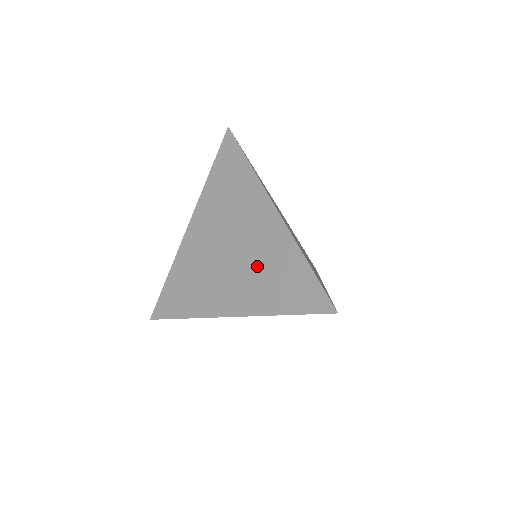
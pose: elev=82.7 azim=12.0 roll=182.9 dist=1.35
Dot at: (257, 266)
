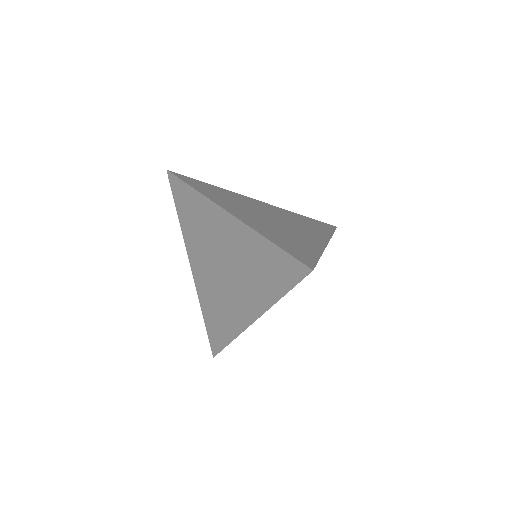
Dot at: (244, 268)
